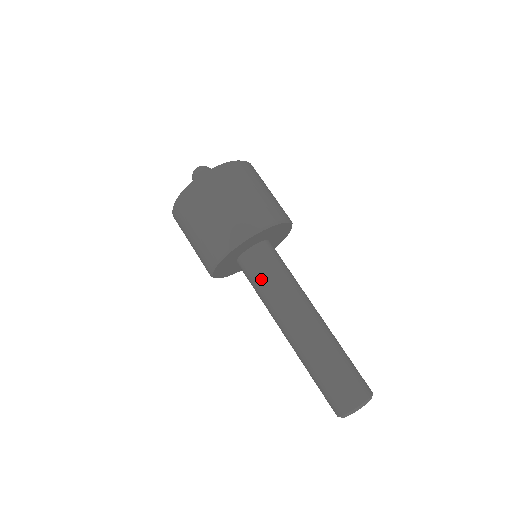
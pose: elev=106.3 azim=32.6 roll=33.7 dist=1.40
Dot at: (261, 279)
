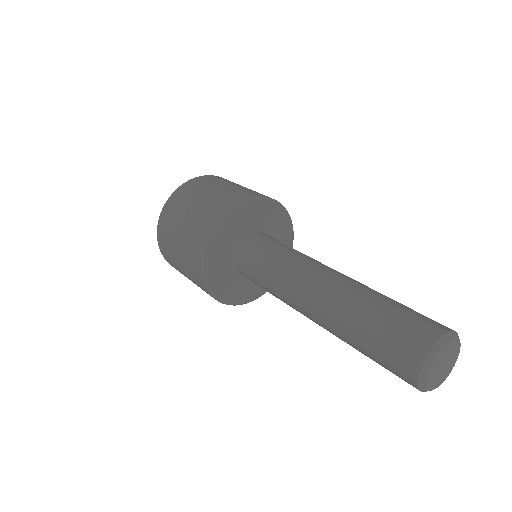
Dot at: (284, 244)
